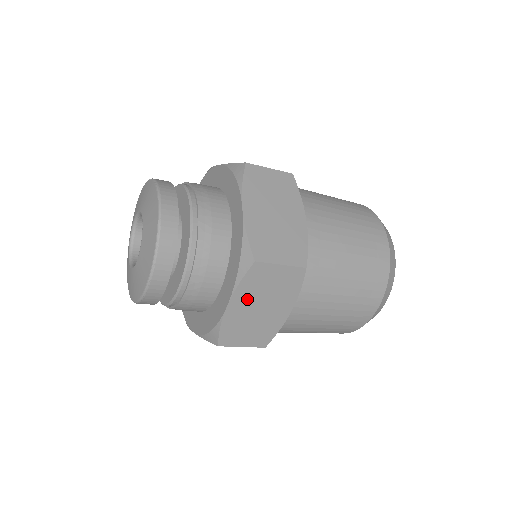
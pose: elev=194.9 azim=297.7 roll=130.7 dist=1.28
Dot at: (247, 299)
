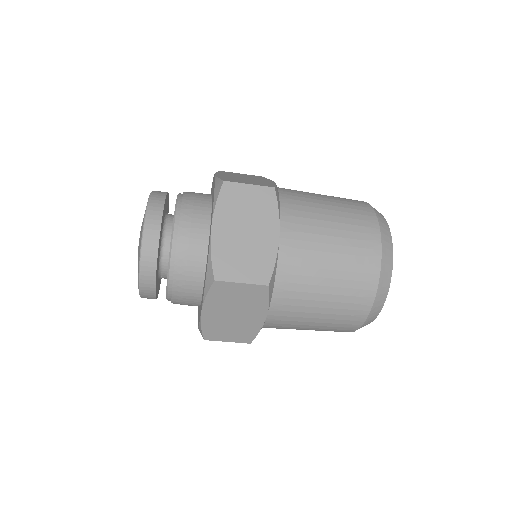
Dot at: (229, 221)
